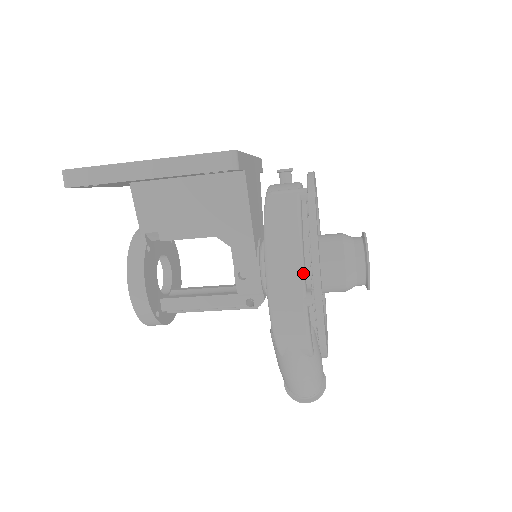
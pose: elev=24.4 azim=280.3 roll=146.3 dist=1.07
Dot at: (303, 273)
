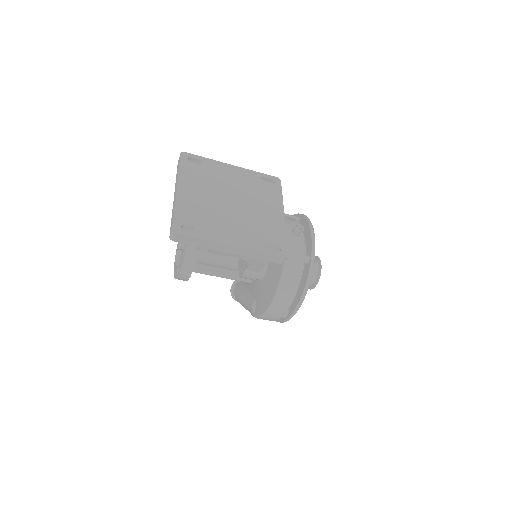
Dot at: occluded
